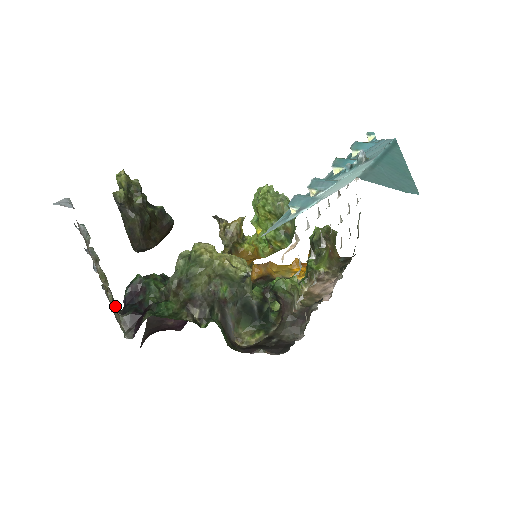
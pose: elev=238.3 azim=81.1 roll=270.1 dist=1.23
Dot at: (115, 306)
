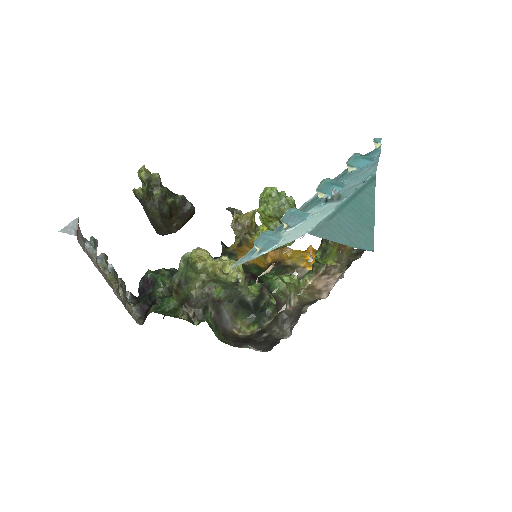
Dot at: (131, 295)
